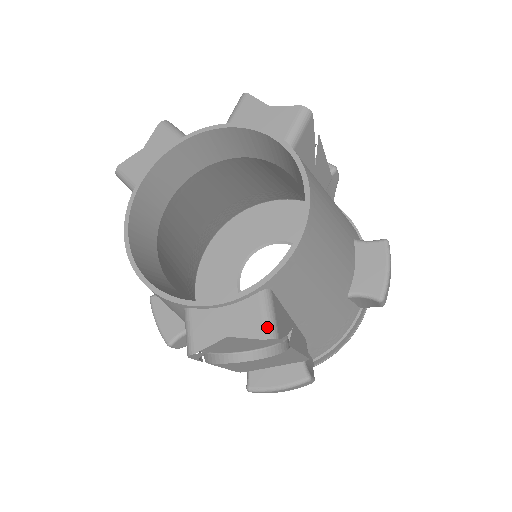
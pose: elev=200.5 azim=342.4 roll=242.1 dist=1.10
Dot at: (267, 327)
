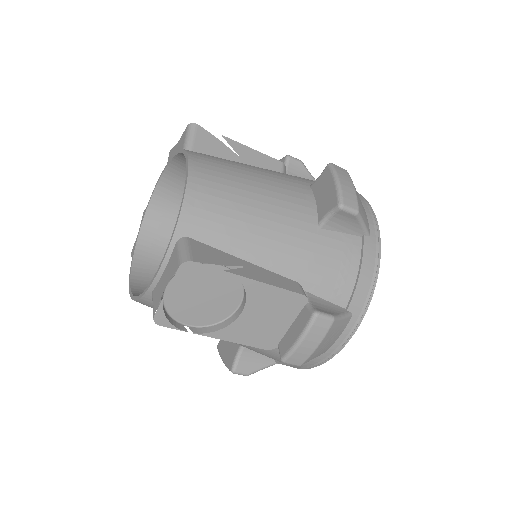
Dot at: (180, 258)
